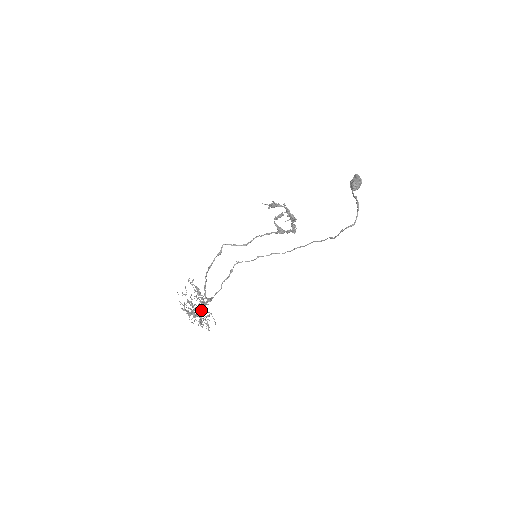
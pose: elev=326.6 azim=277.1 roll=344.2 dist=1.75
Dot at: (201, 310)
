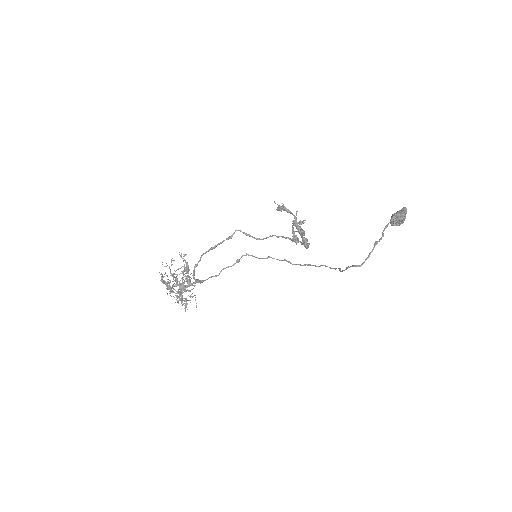
Dot at: (182, 288)
